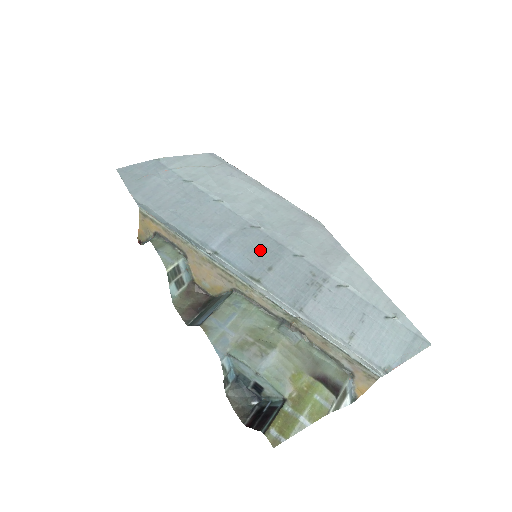
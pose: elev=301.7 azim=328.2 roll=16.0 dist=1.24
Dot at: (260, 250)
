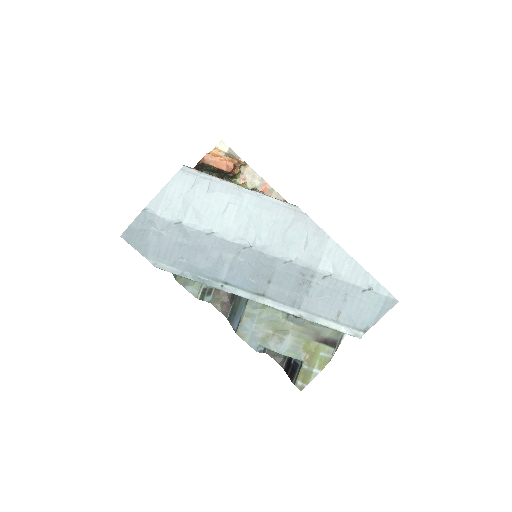
Dot at: (257, 268)
